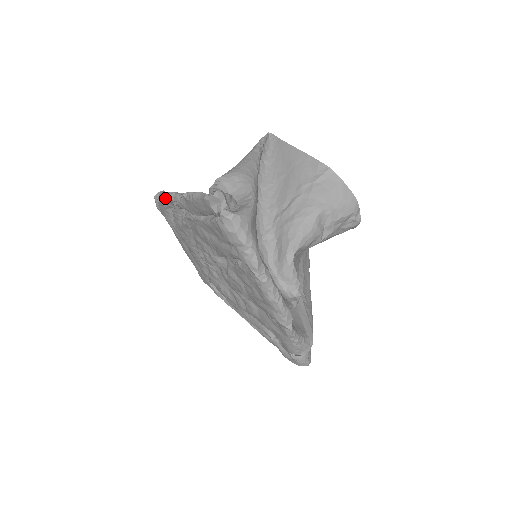
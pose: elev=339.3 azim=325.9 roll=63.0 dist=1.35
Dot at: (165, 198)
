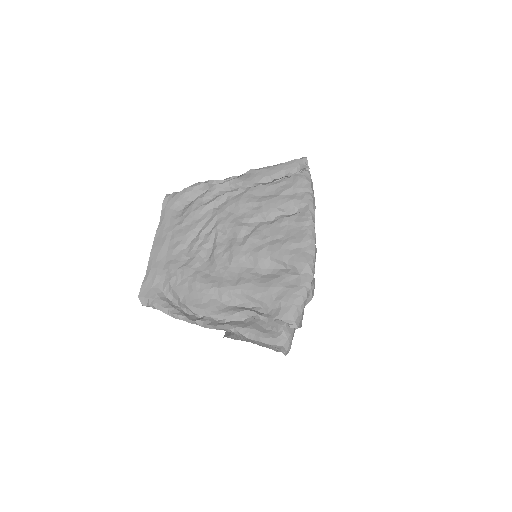
Dot at: (203, 184)
